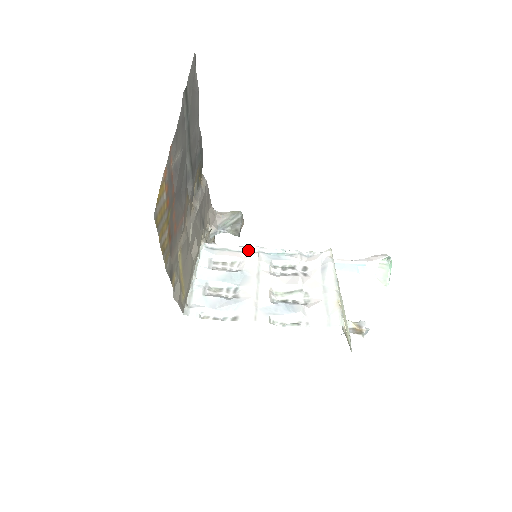
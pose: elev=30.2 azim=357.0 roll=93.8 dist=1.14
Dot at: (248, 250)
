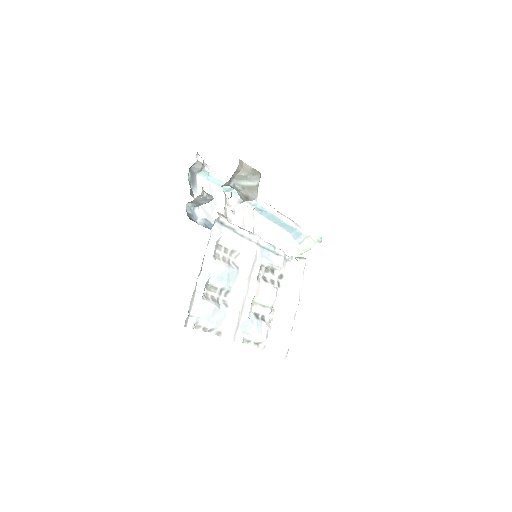
Dot at: (250, 237)
